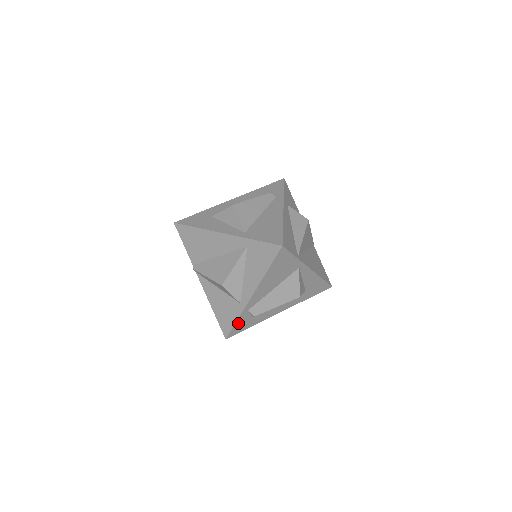
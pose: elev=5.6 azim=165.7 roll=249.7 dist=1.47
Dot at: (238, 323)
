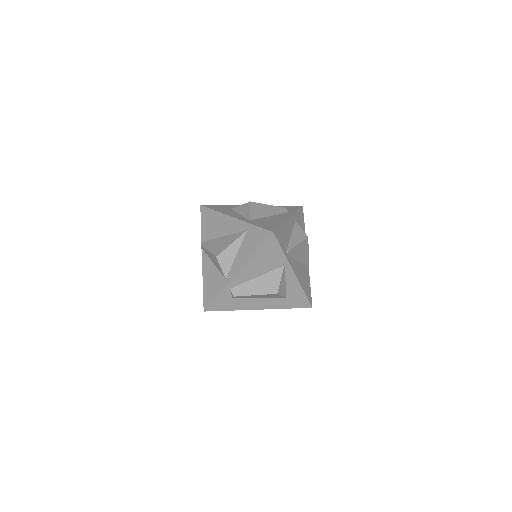
Dot at: (219, 299)
